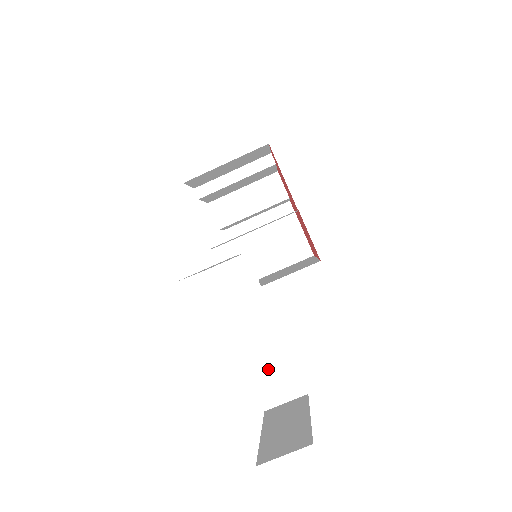
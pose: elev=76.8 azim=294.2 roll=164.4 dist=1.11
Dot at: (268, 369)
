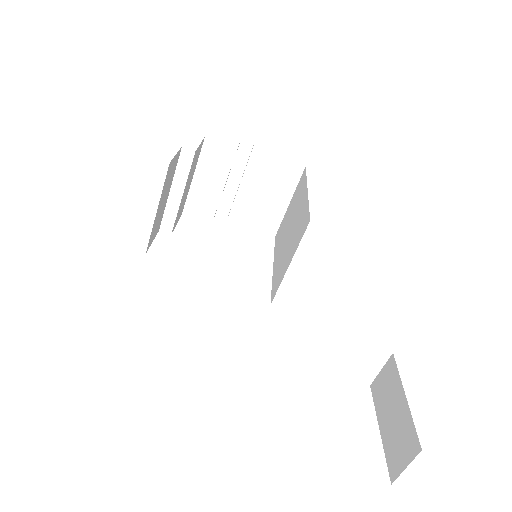
Dot at: (344, 361)
